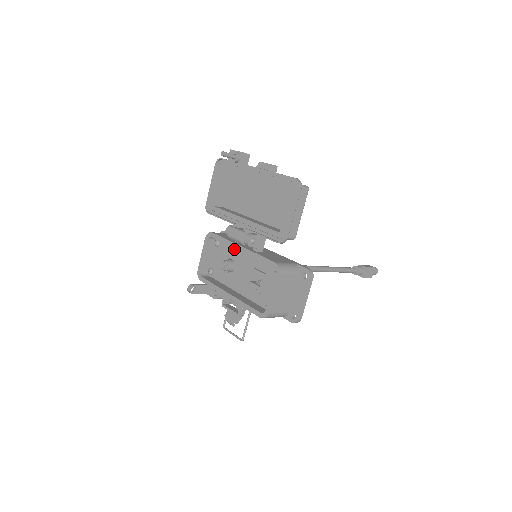
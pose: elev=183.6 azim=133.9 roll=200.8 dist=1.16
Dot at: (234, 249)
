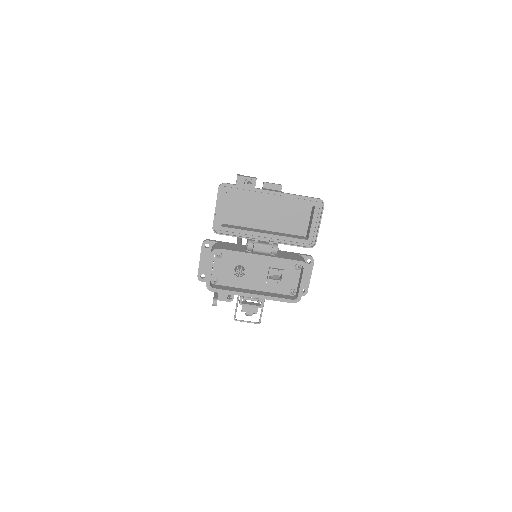
Dot at: (242, 257)
